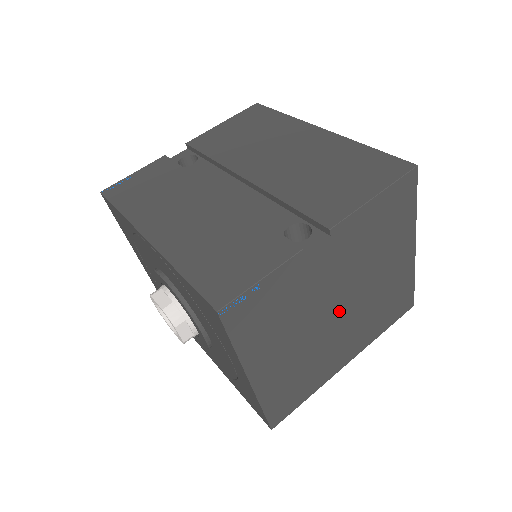
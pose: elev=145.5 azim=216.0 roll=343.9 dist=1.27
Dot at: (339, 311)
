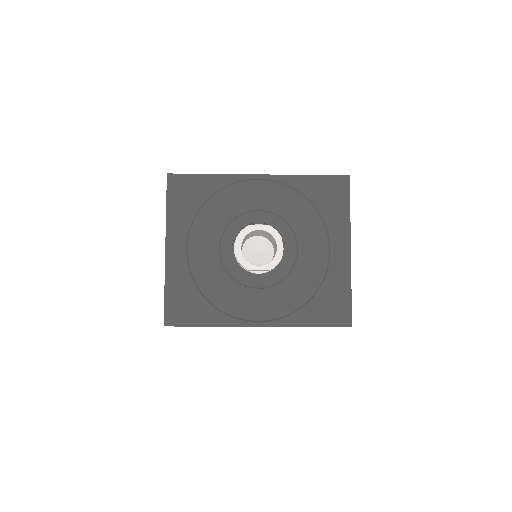
Dot at: occluded
